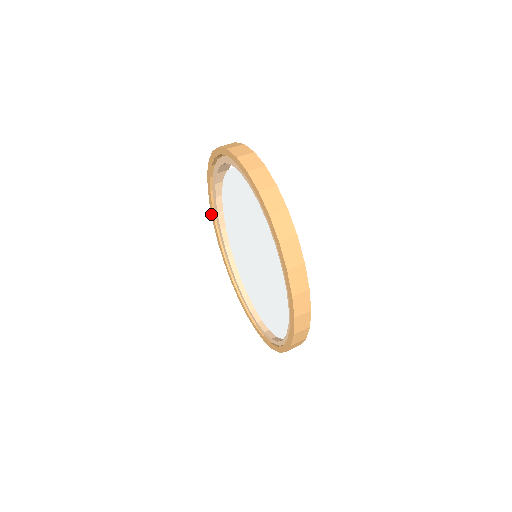
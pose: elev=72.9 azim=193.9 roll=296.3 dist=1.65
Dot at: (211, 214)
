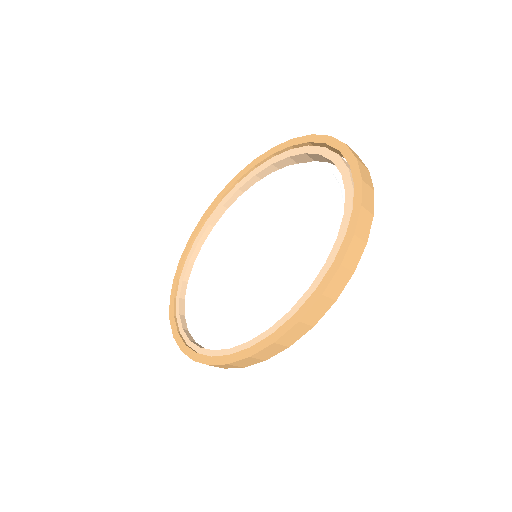
Dot at: (245, 167)
